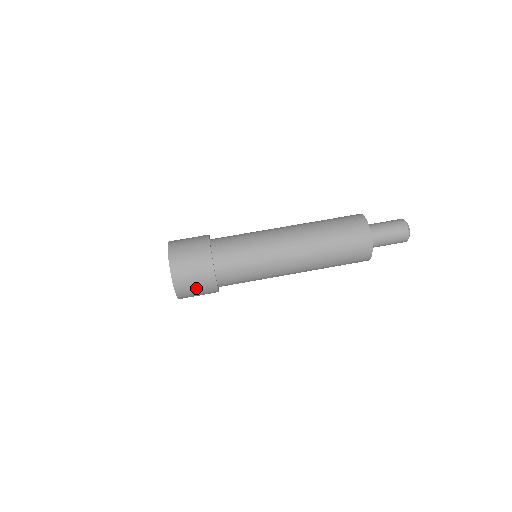
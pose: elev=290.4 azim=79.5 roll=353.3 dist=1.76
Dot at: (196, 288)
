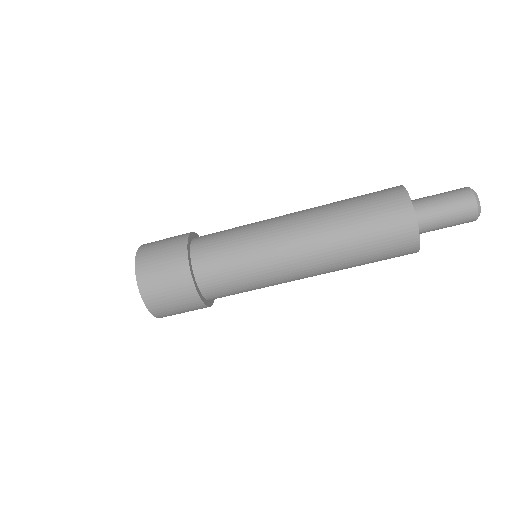
Dot at: occluded
